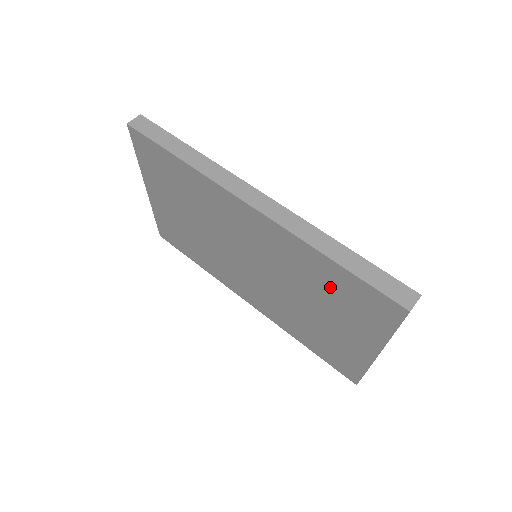
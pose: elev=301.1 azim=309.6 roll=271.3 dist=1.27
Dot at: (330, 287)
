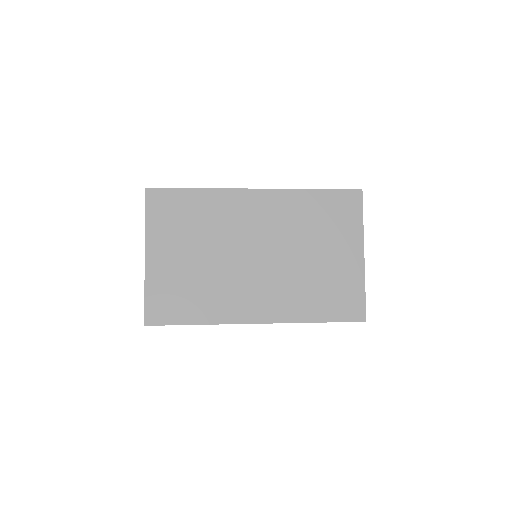
Dot at: (319, 216)
